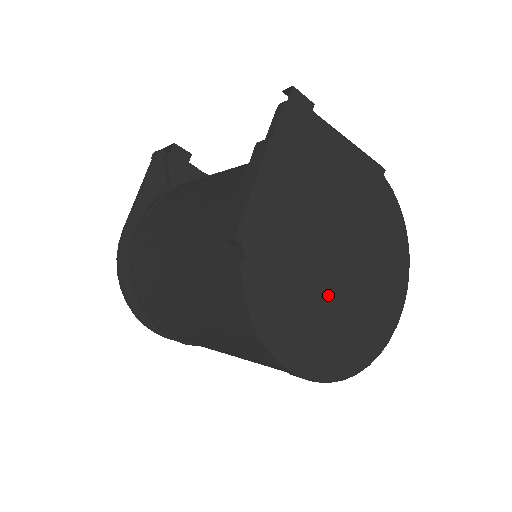
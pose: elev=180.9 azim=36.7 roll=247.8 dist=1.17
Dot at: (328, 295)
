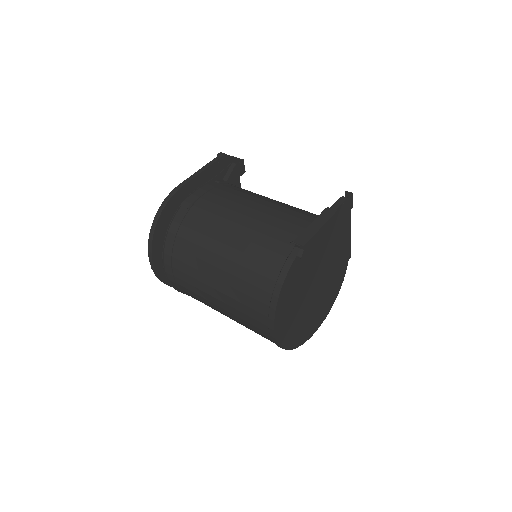
Dot at: (304, 300)
